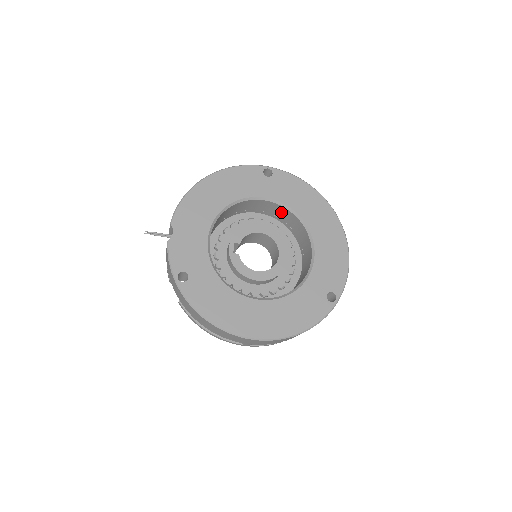
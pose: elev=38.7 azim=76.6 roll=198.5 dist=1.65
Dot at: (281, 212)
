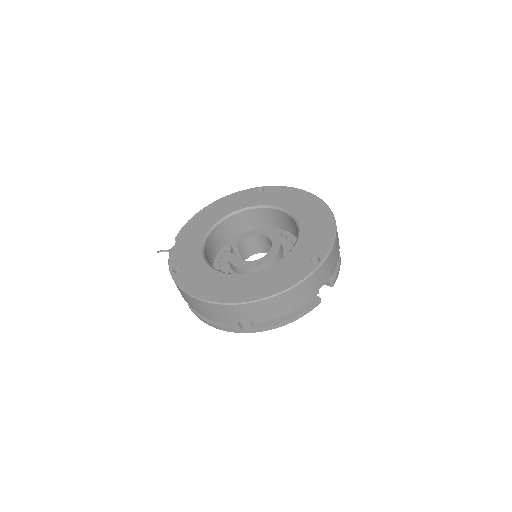
Dot at: (276, 217)
